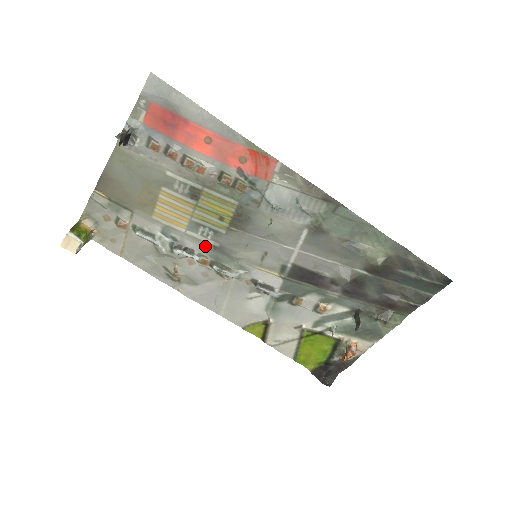
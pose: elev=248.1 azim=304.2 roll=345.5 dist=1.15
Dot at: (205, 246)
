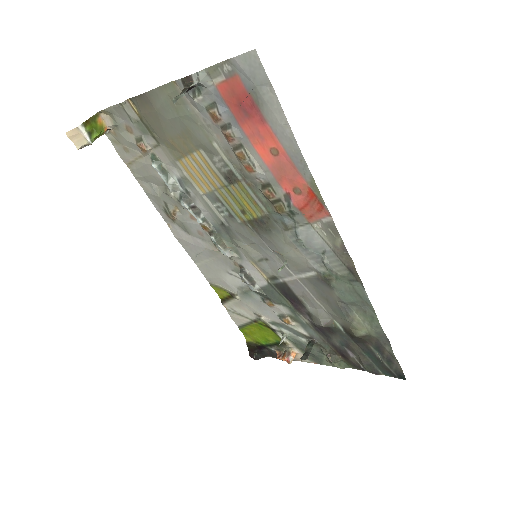
Dot at: (214, 217)
